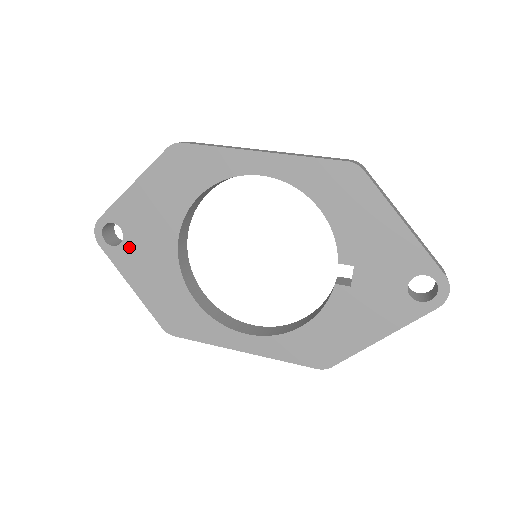
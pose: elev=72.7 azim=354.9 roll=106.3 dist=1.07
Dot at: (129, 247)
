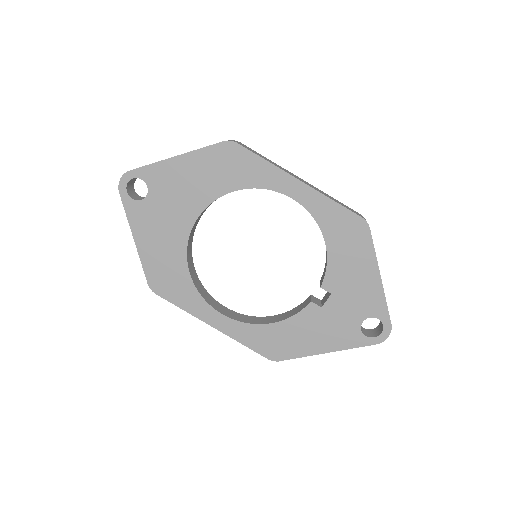
Dot at: (148, 206)
